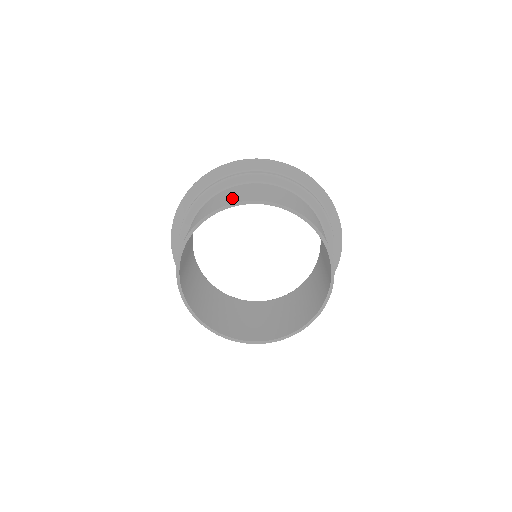
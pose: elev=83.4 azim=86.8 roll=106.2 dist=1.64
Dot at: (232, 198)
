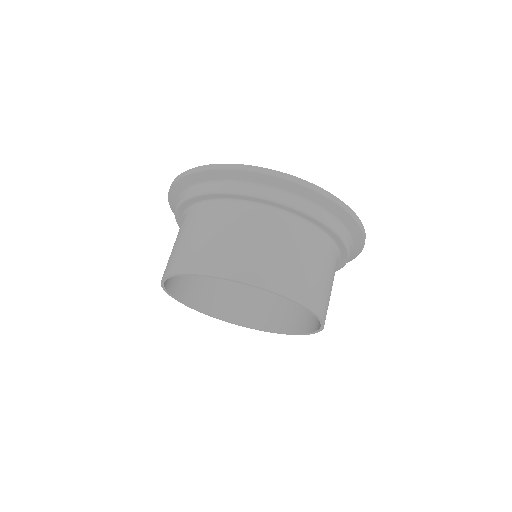
Dot at: (293, 276)
